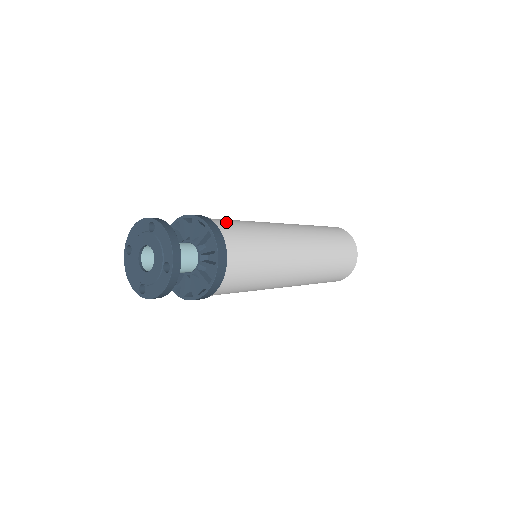
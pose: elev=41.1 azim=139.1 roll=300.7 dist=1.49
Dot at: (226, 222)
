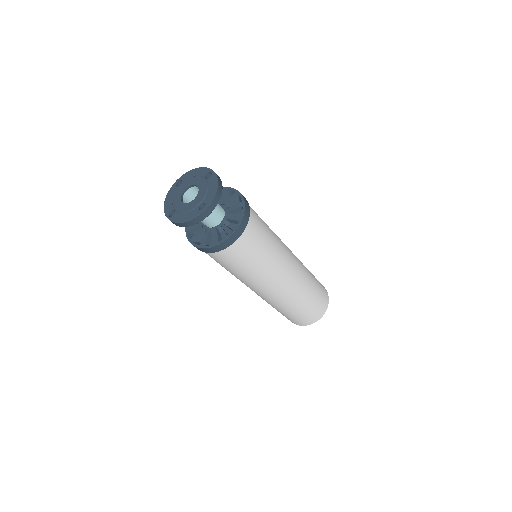
Dot at: (255, 212)
